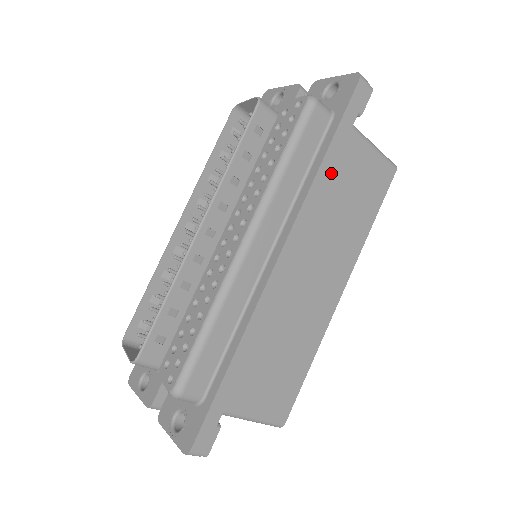
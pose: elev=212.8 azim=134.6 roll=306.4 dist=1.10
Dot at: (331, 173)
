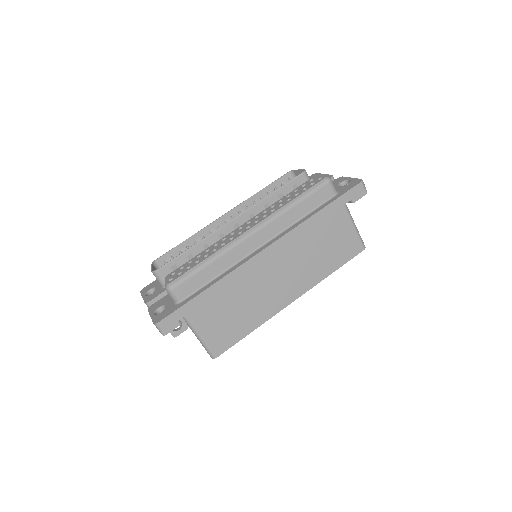
Dot at: (320, 224)
